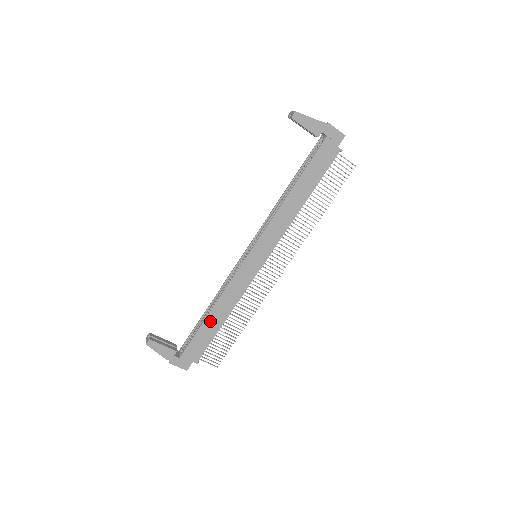
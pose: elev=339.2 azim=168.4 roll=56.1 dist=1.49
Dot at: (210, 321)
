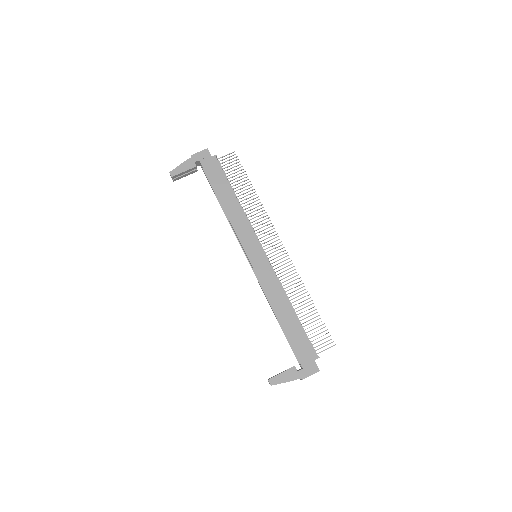
Dot at: (285, 322)
